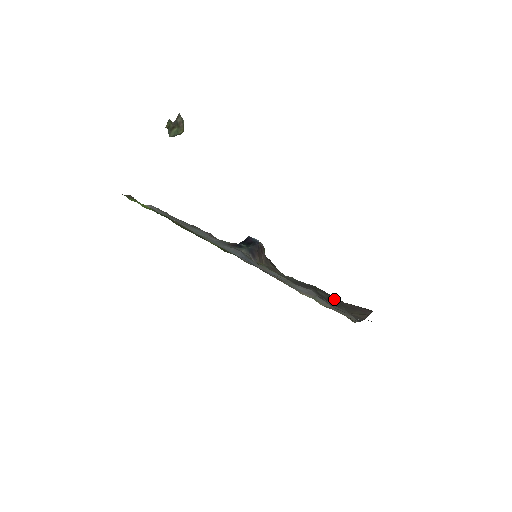
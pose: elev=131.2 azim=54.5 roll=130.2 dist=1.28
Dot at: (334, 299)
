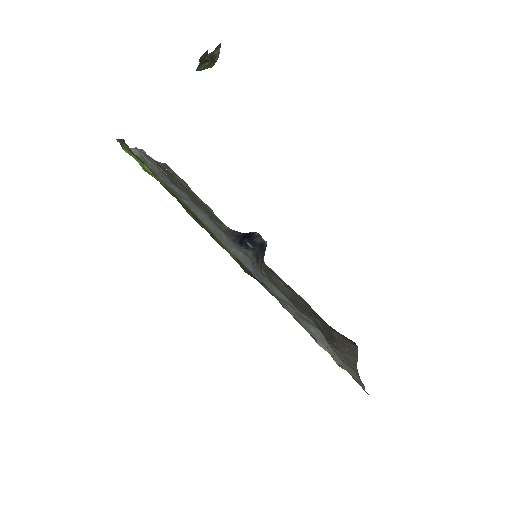
Dot at: (325, 327)
